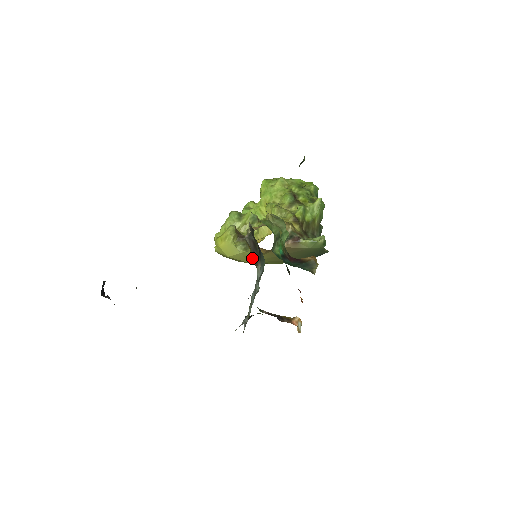
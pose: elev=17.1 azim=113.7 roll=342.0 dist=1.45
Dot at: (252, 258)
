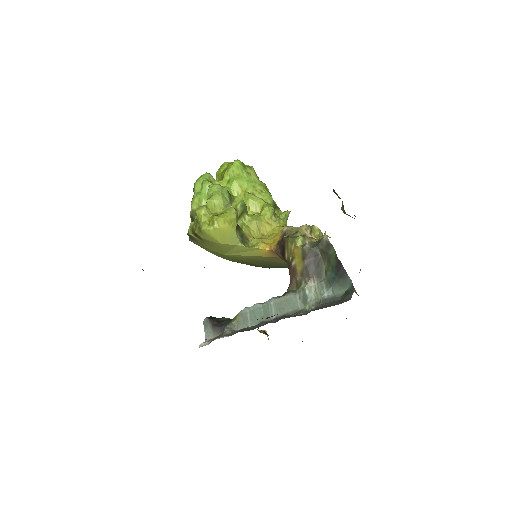
Dot at: (296, 269)
